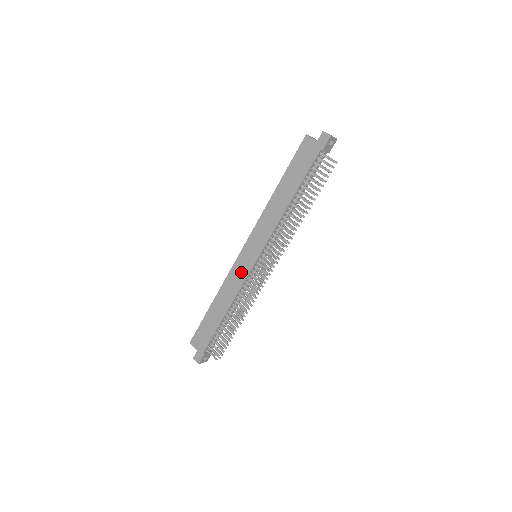
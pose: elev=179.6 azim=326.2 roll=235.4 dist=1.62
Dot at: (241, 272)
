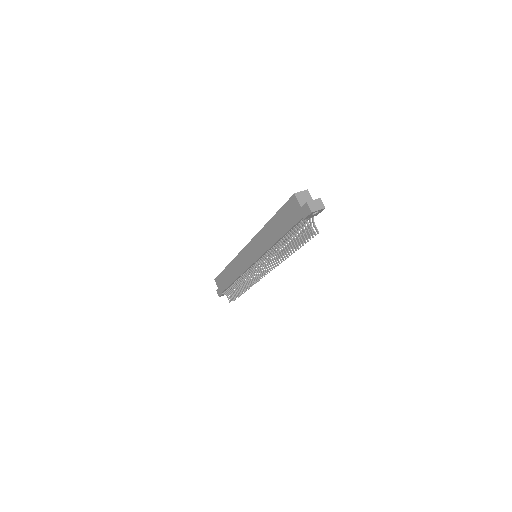
Dot at: (243, 263)
